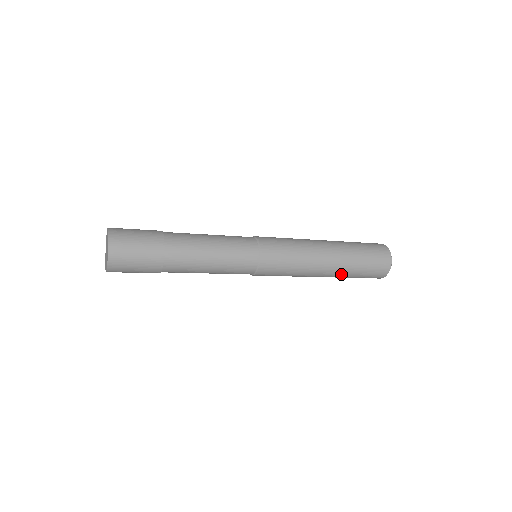
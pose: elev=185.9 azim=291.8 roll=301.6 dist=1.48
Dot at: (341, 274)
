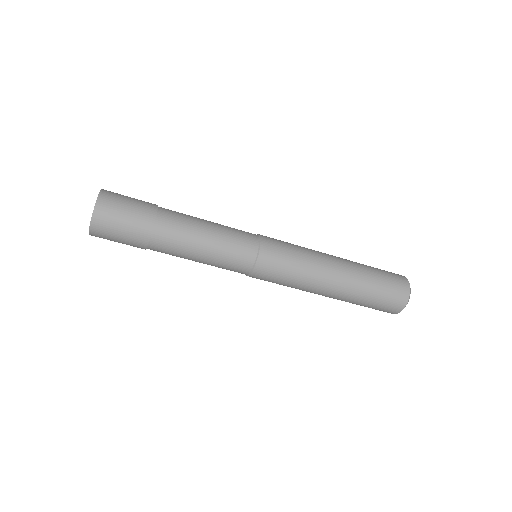
Dot at: (345, 300)
